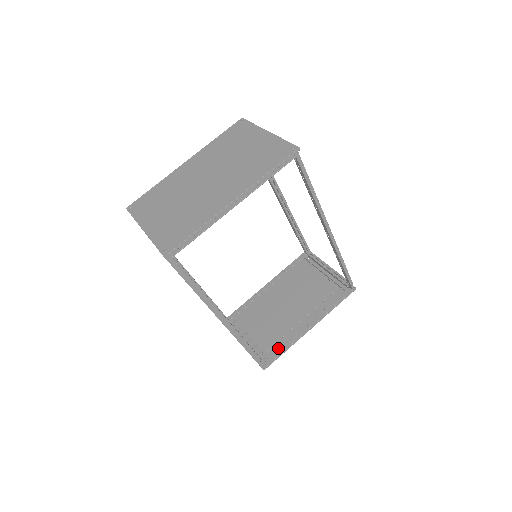
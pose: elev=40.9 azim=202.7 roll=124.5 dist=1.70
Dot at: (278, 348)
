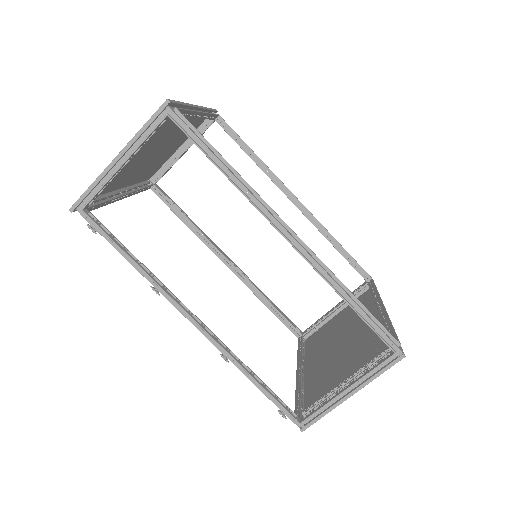
Dot at: occluded
